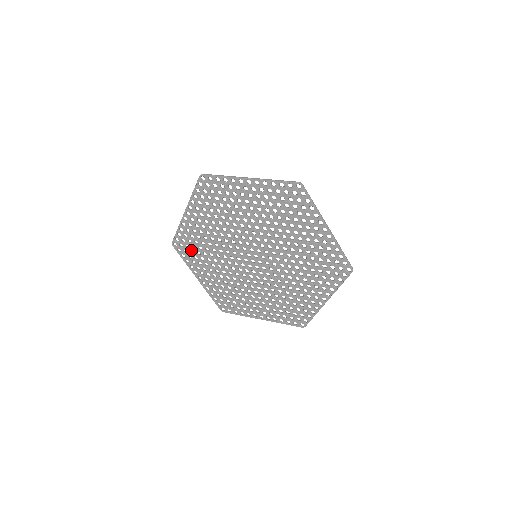
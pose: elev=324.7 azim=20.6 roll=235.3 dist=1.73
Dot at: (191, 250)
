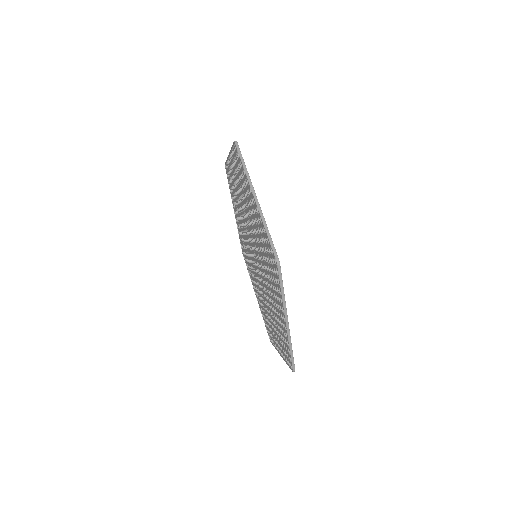
Dot at: (232, 187)
